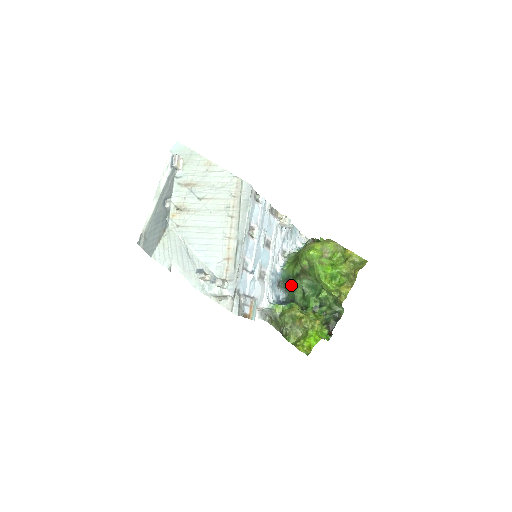
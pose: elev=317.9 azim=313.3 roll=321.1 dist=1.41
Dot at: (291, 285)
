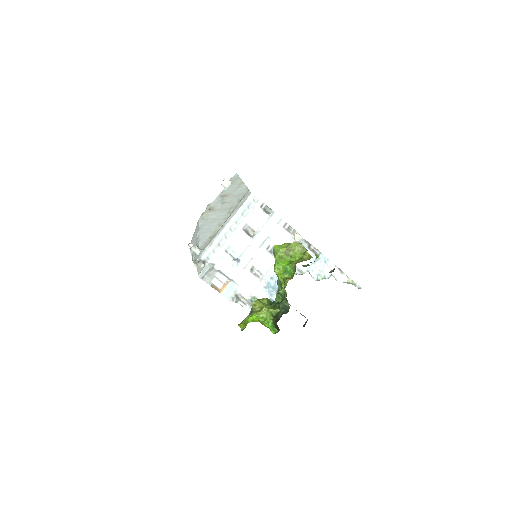
Dot at: occluded
